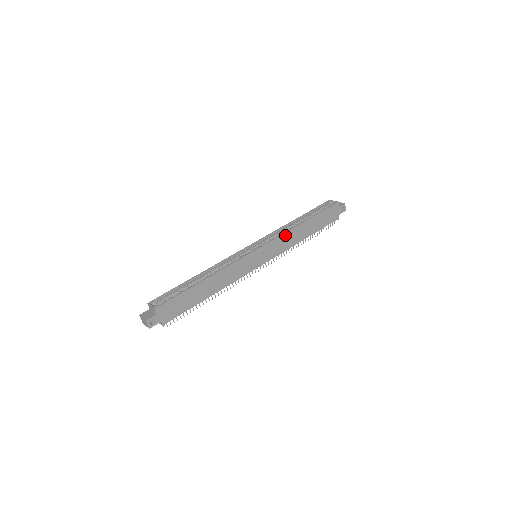
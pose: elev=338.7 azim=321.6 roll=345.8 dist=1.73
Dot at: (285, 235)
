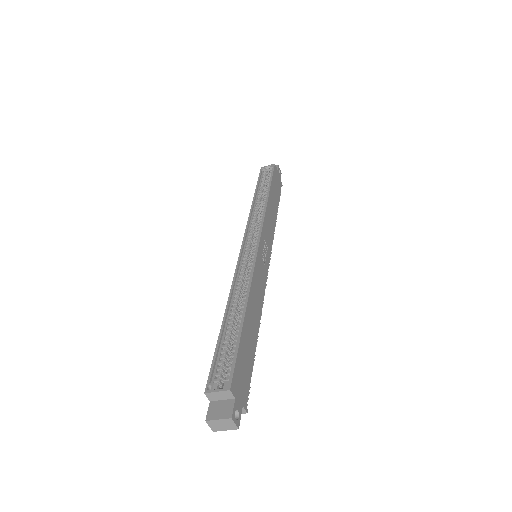
Dot at: (266, 216)
